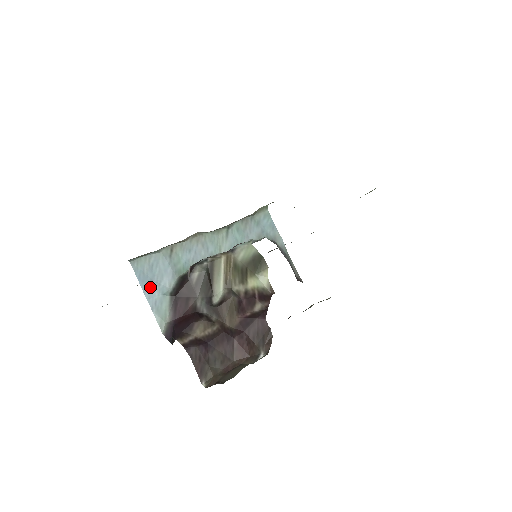
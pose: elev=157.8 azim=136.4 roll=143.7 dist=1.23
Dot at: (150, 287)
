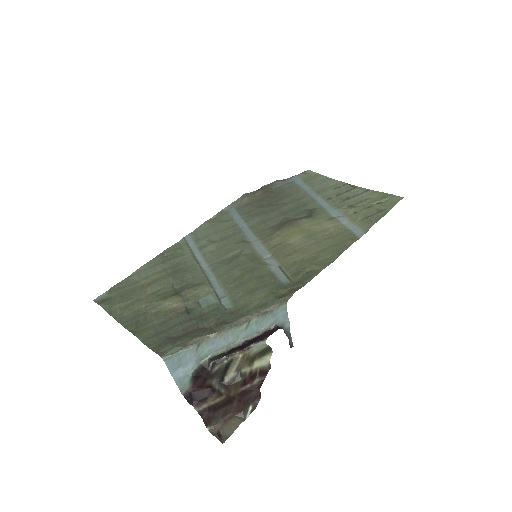
Dot at: (177, 371)
